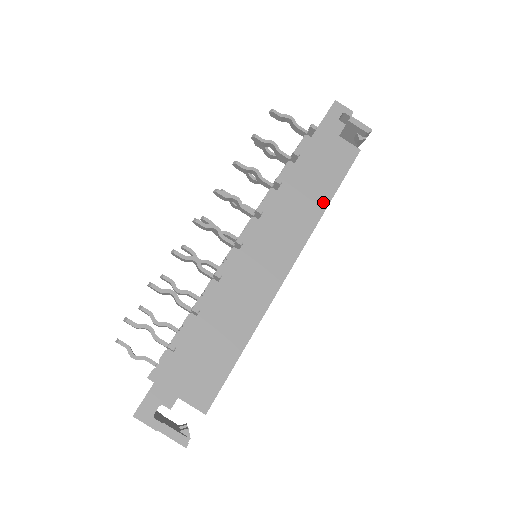
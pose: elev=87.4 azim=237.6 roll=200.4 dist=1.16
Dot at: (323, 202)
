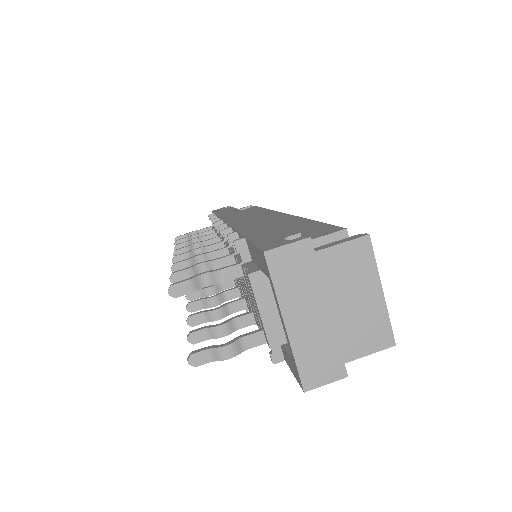
Dot at: occluded
